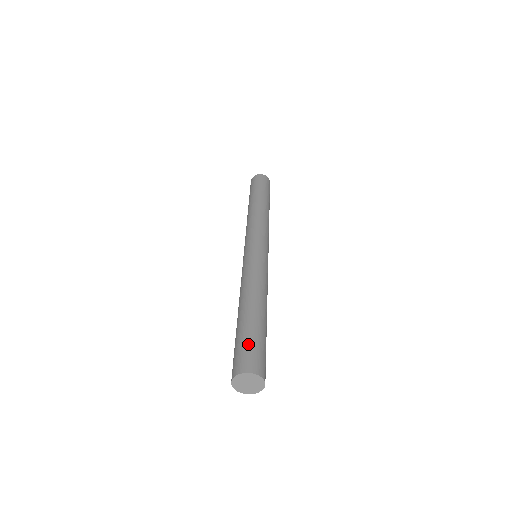
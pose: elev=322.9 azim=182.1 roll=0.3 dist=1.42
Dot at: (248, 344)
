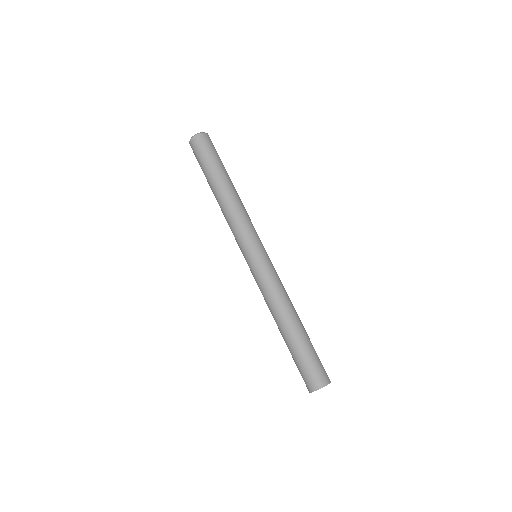
Dot at: (302, 367)
